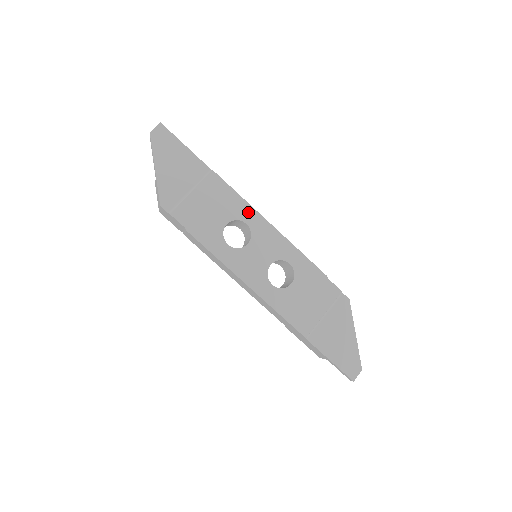
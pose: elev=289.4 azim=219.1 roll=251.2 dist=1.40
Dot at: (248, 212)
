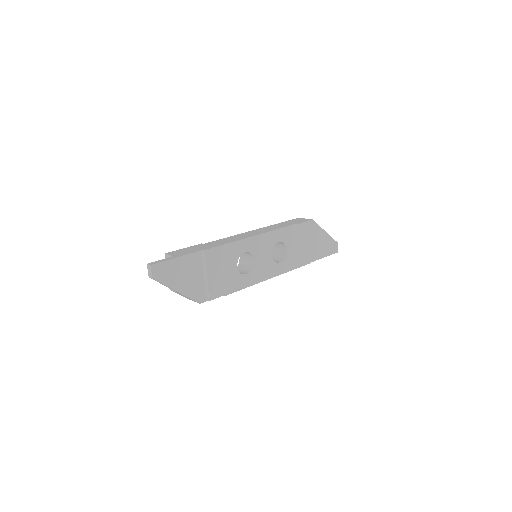
Dot at: (240, 246)
